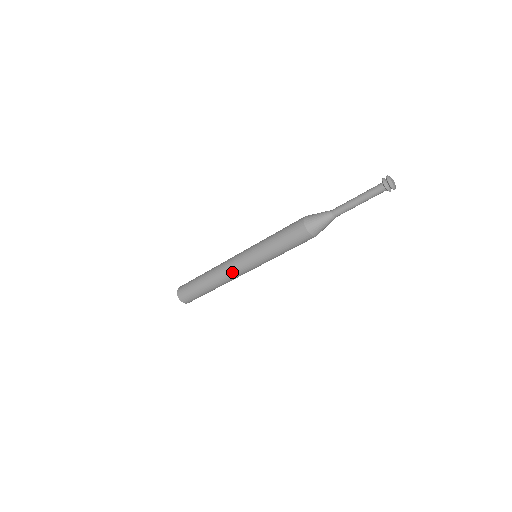
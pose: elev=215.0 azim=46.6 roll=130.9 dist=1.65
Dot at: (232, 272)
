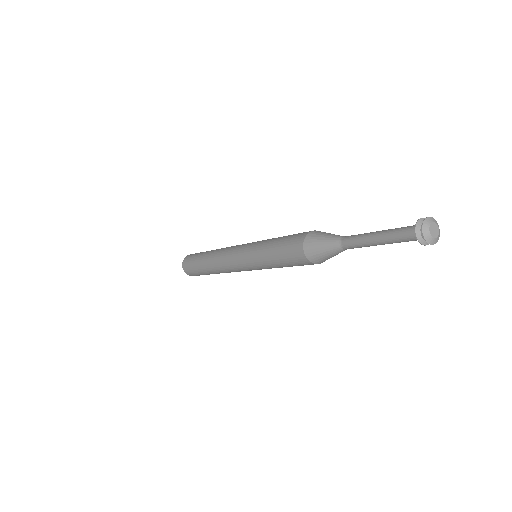
Dot at: occluded
